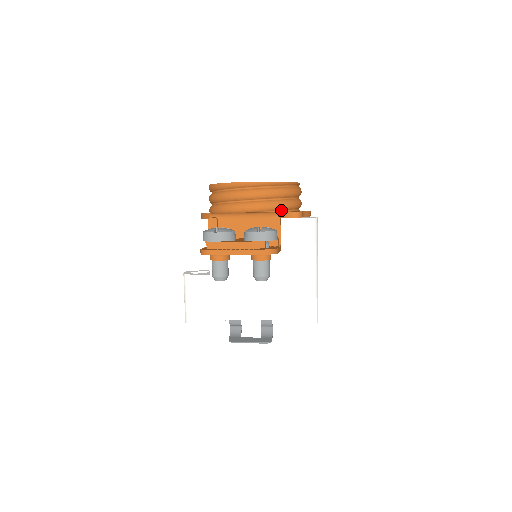
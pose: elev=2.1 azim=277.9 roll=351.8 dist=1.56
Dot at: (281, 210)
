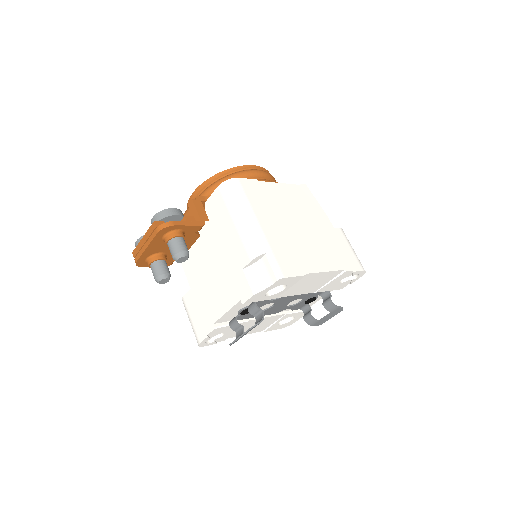
Dot at: occluded
